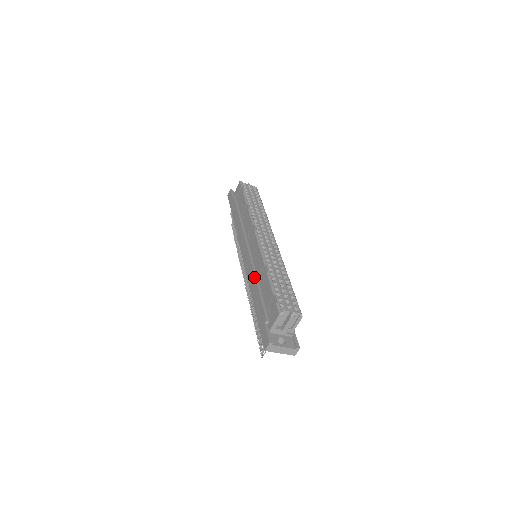
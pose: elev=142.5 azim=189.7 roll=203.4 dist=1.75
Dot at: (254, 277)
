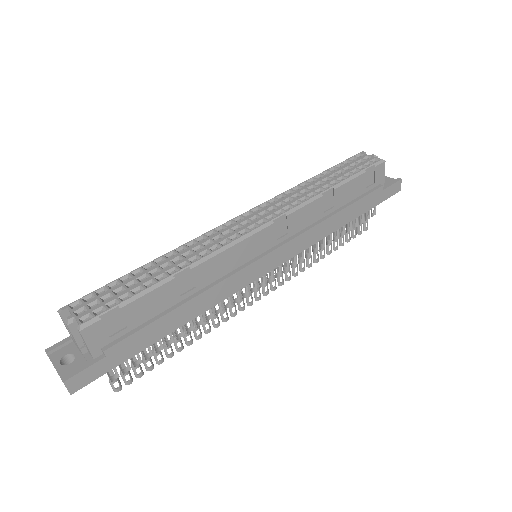
Dot at: occluded
